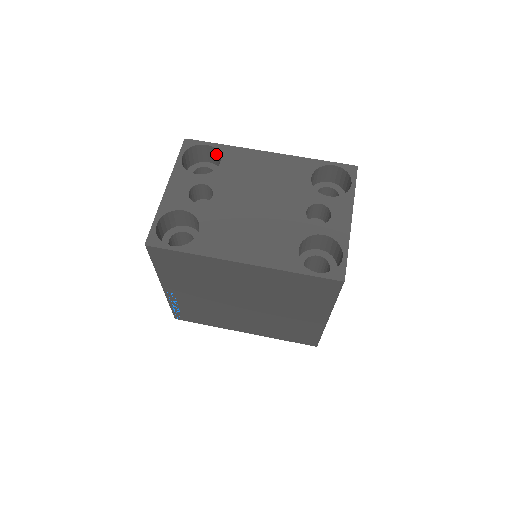
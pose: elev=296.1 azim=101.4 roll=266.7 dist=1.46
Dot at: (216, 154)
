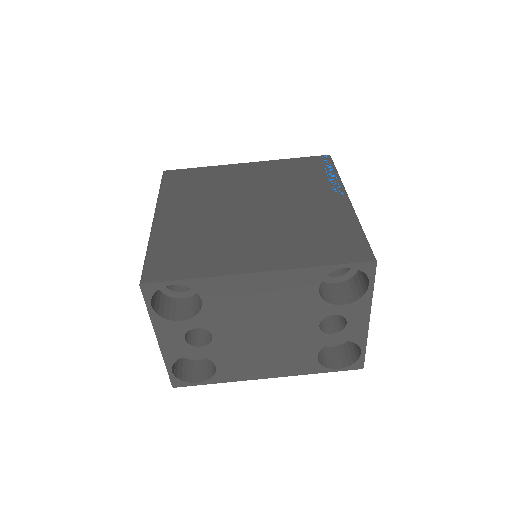
Dot at: occluded
